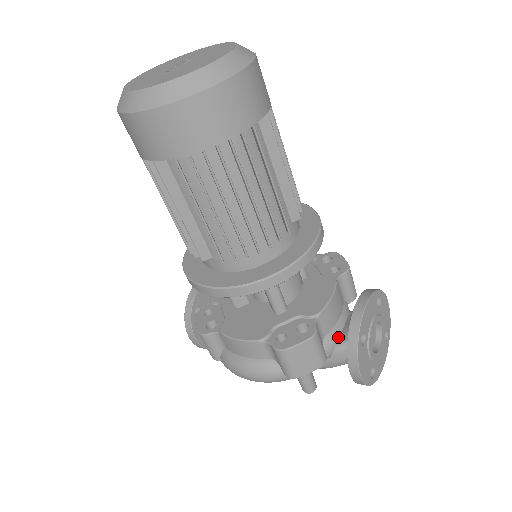
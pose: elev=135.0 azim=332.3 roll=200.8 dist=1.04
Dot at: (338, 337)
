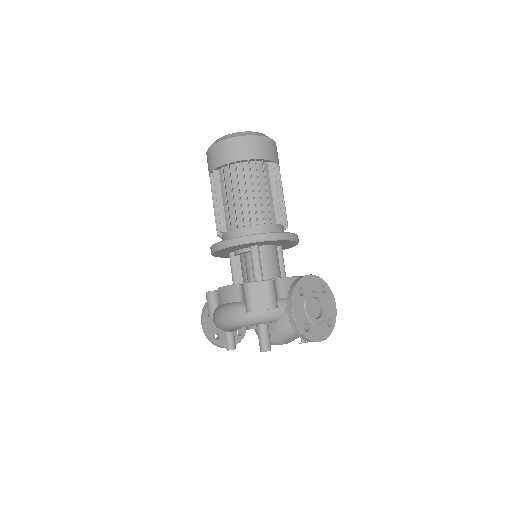
Dot at: occluded
